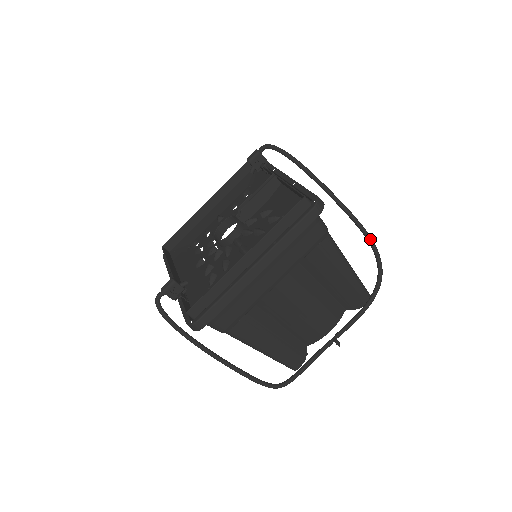
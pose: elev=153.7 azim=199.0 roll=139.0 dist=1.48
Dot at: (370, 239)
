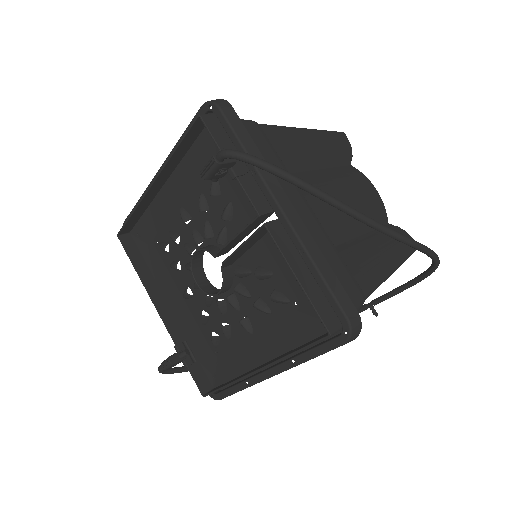
Dot at: (426, 253)
